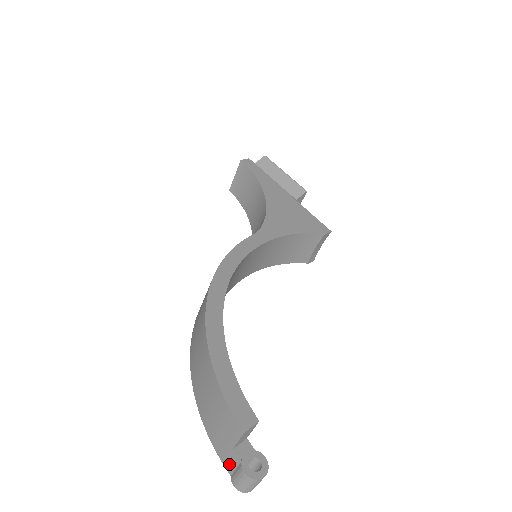
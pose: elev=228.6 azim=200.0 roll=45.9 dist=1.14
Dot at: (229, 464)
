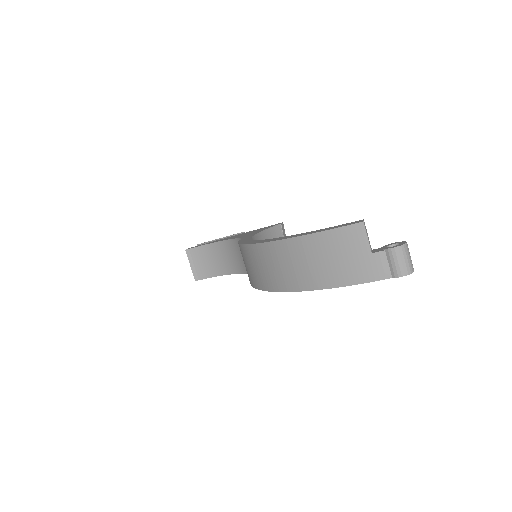
Dot at: (382, 270)
